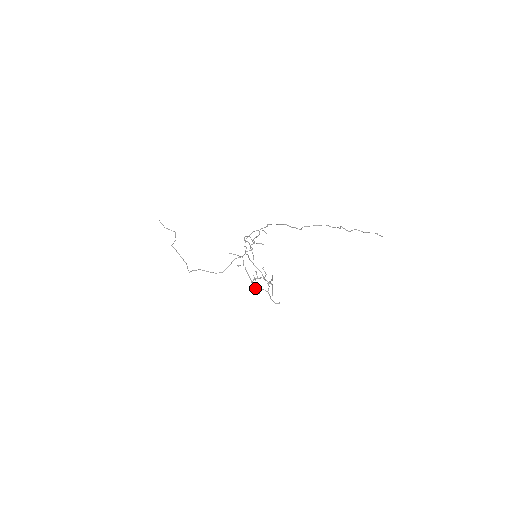
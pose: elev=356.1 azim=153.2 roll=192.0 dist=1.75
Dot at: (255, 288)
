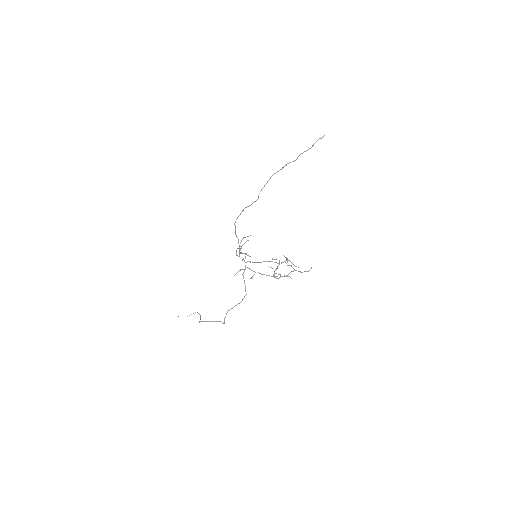
Dot at: (279, 277)
